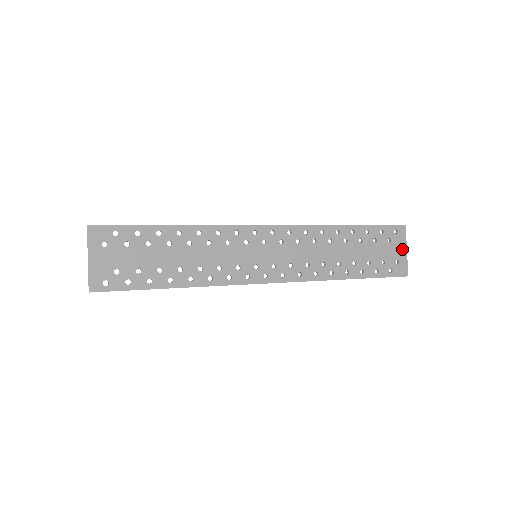
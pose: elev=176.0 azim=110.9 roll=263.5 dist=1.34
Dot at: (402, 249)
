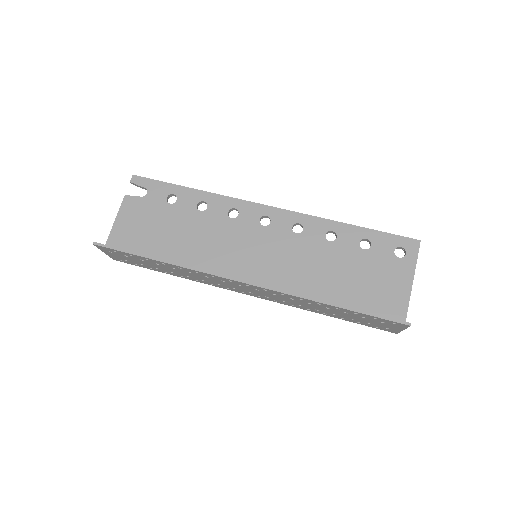
Dot at: (397, 328)
